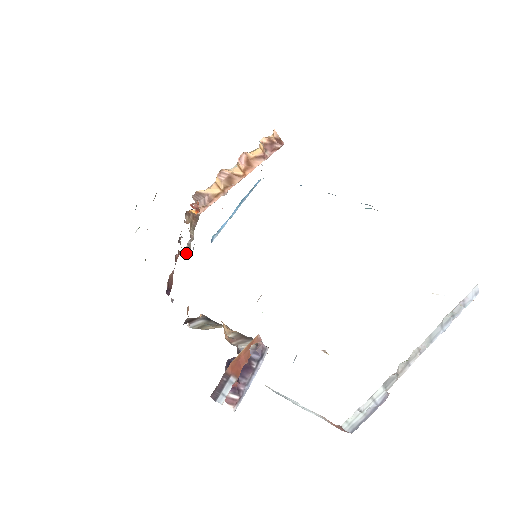
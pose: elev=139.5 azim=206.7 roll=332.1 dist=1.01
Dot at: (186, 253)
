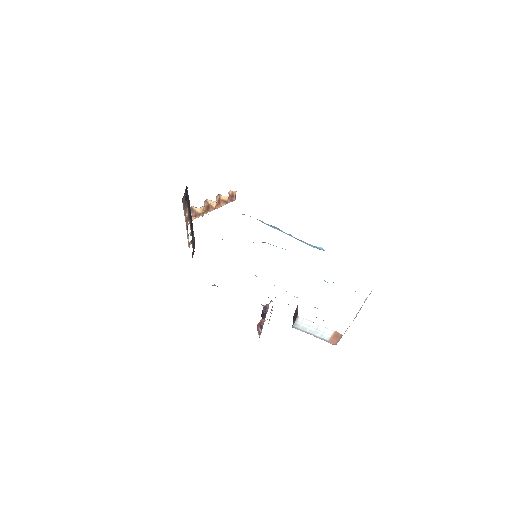
Dot at: (189, 244)
